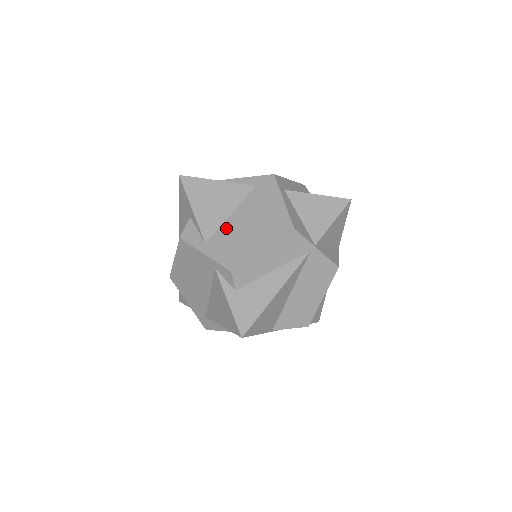
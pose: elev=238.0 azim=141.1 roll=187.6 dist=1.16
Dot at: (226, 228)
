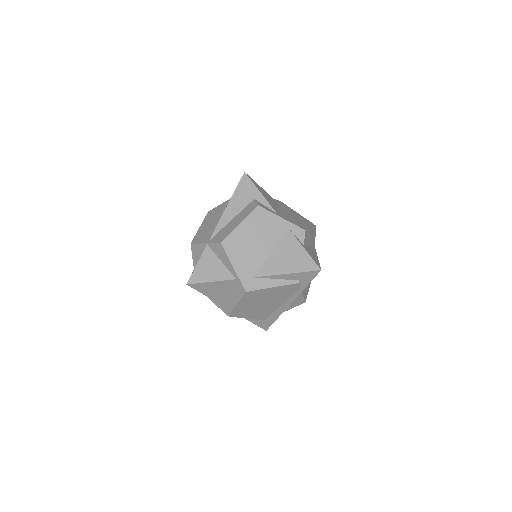
Dot at: (282, 212)
